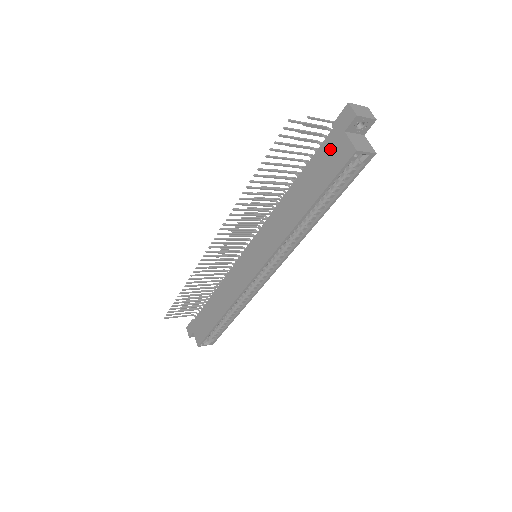
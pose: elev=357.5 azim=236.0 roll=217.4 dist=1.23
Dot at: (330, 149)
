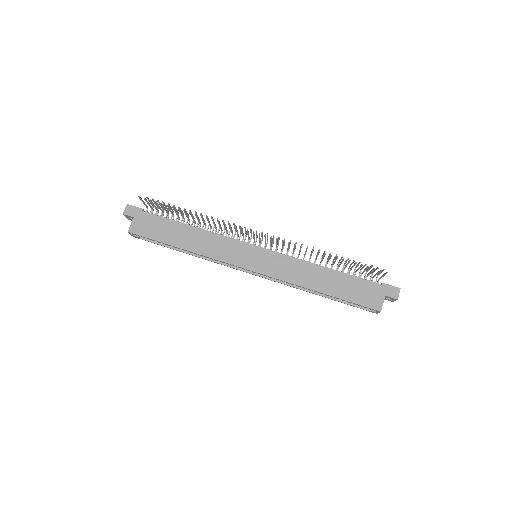
Dot at: (370, 290)
